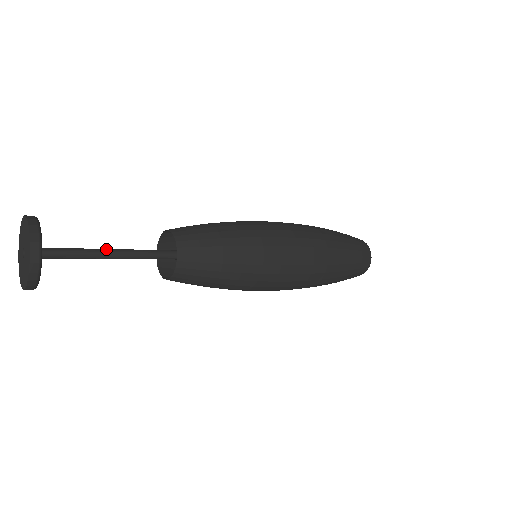
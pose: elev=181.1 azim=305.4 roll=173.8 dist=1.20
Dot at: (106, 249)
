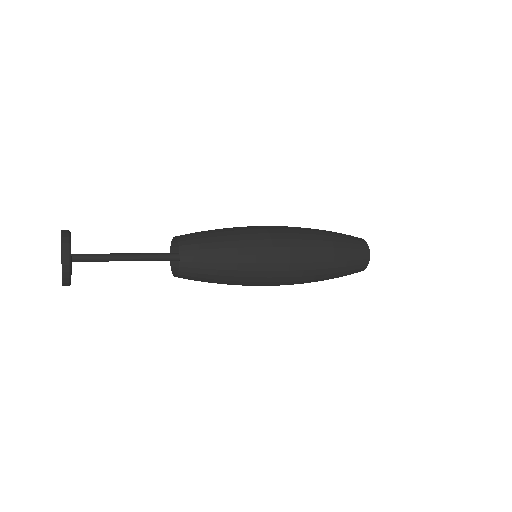
Dot at: (125, 257)
